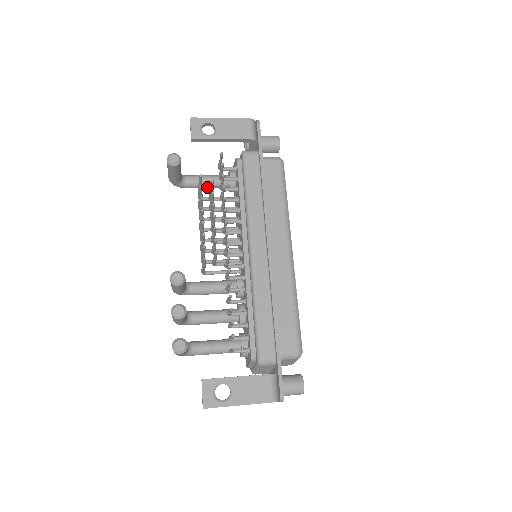
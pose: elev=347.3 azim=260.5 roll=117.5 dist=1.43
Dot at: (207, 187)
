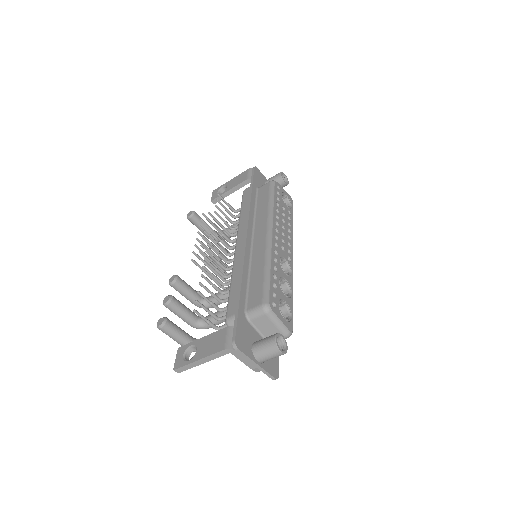
Dot at: occluded
